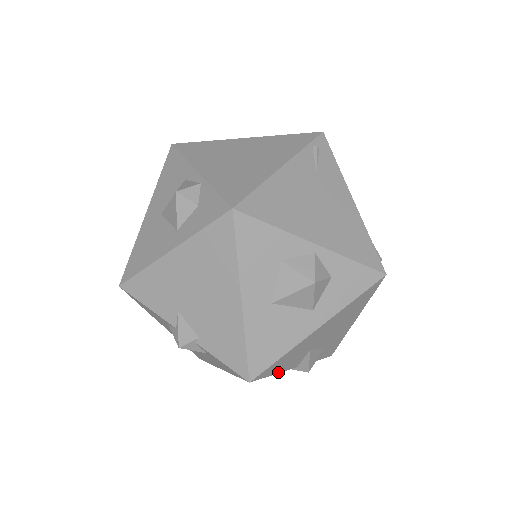
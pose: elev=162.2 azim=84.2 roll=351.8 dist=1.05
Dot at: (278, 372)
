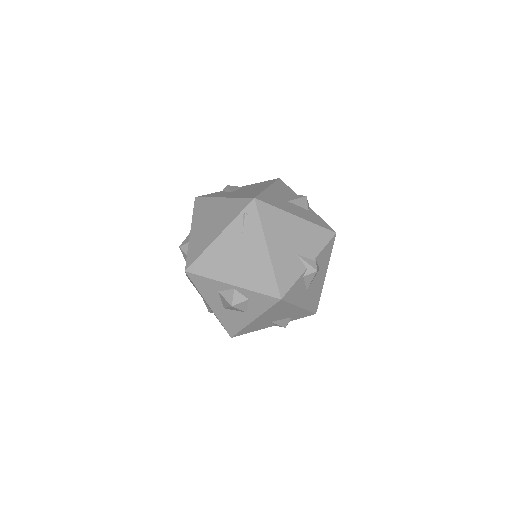
Dot at: (255, 330)
